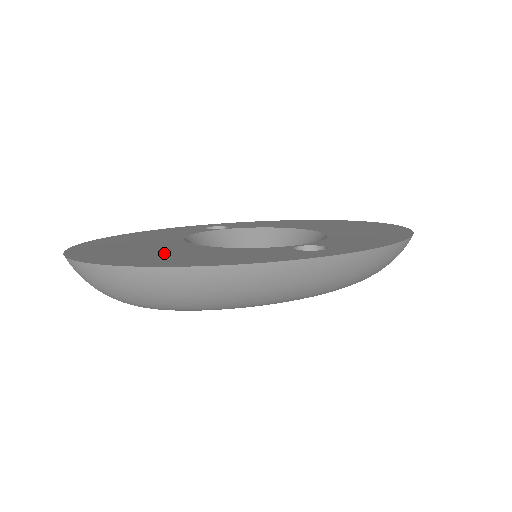
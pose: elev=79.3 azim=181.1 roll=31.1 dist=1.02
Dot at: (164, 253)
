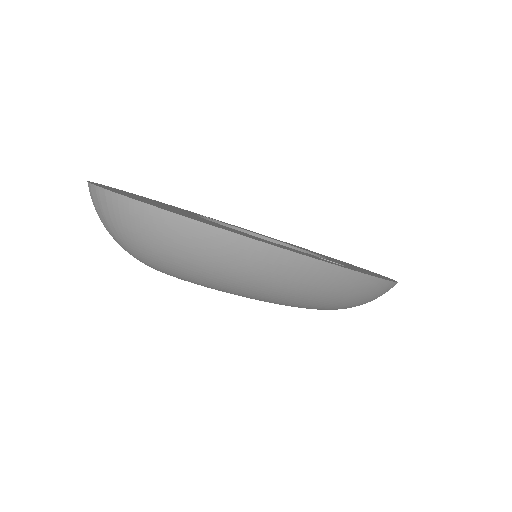
Dot at: occluded
